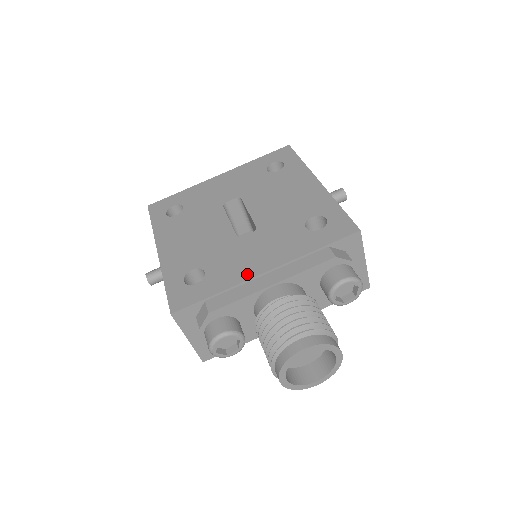
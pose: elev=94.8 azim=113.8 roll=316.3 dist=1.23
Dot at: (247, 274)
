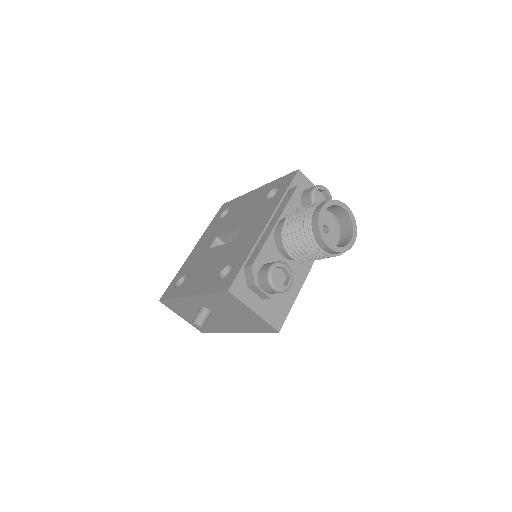
Dot at: (256, 237)
